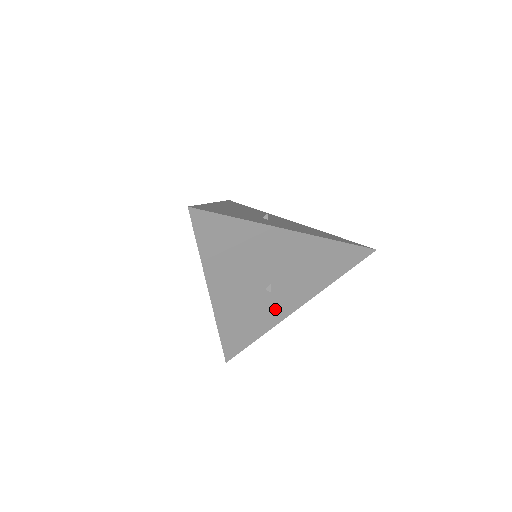
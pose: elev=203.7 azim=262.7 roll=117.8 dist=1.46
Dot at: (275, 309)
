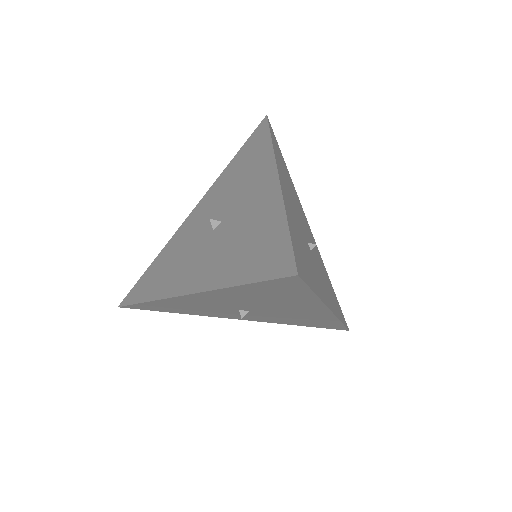
Dot at: (222, 314)
